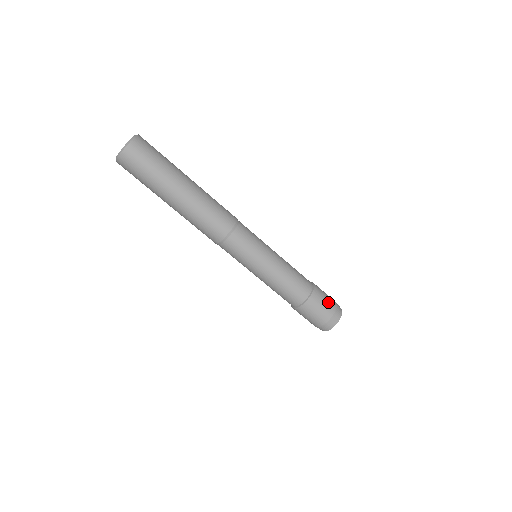
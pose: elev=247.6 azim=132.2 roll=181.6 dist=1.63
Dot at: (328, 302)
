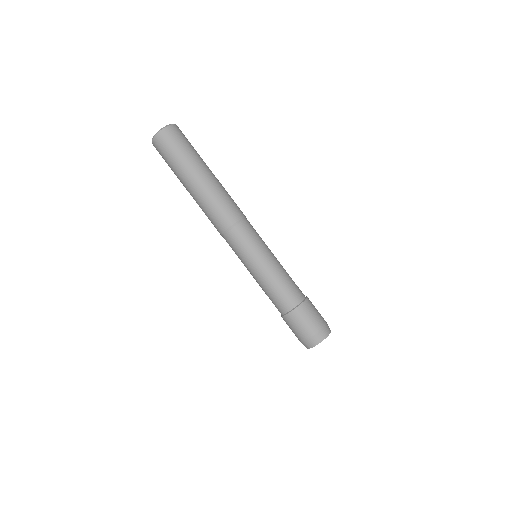
Dot at: (314, 320)
